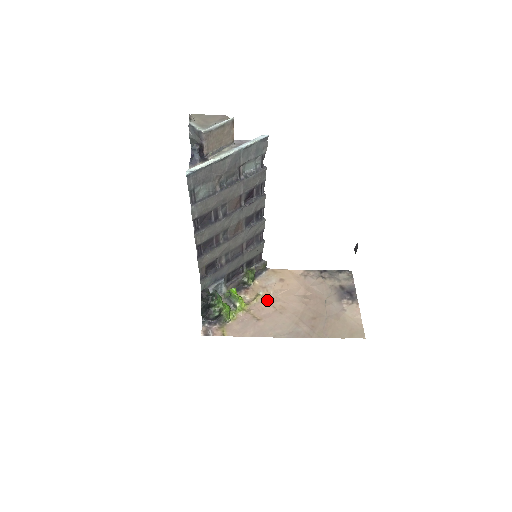
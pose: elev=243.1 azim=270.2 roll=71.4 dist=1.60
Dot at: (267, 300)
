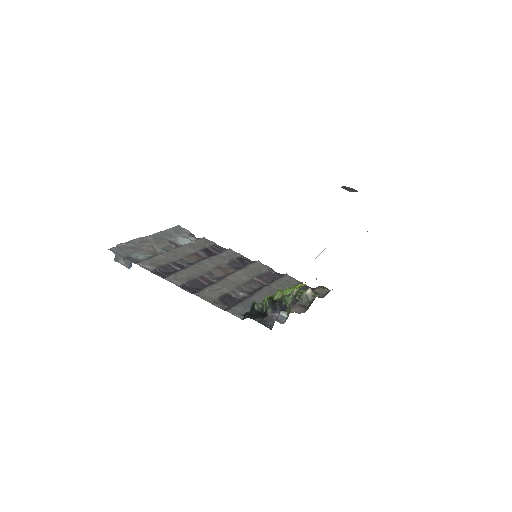
Dot at: occluded
